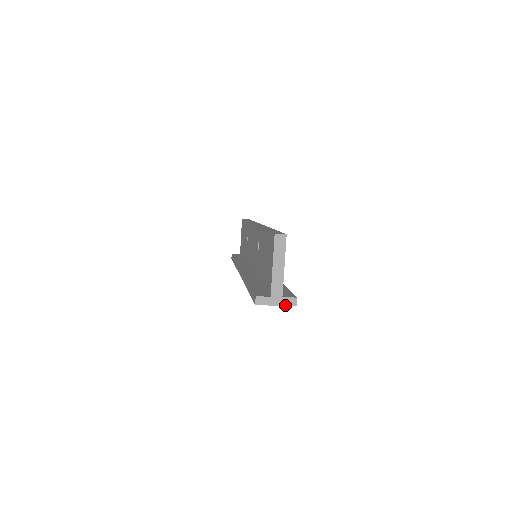
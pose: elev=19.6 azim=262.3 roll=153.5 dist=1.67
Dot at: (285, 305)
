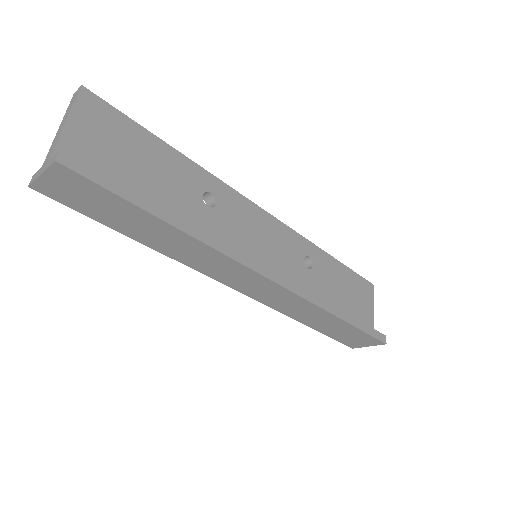
Dot at: (48, 167)
